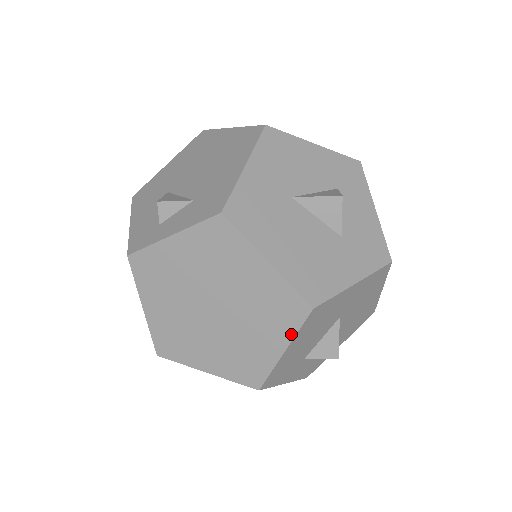
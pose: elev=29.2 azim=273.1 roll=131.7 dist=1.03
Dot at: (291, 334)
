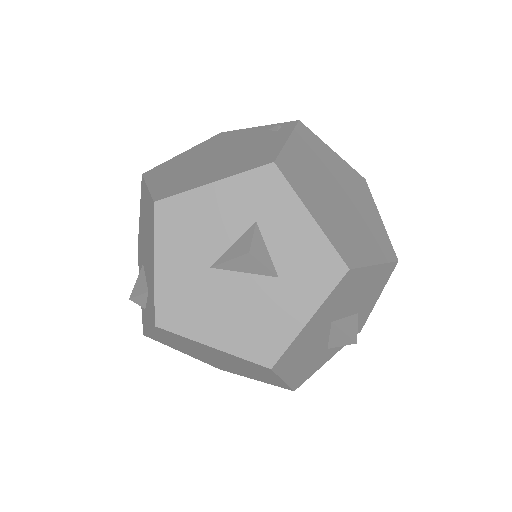
Dot at: (275, 376)
